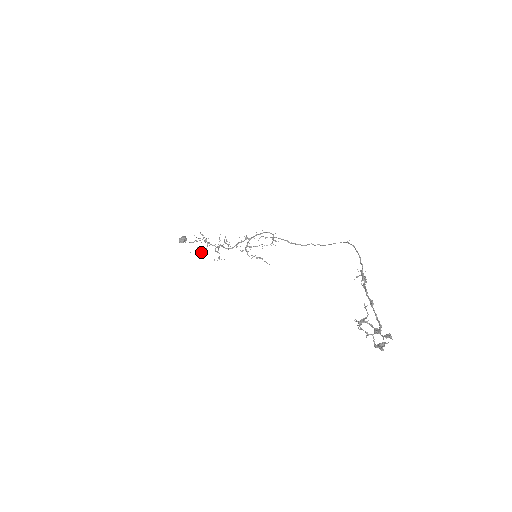
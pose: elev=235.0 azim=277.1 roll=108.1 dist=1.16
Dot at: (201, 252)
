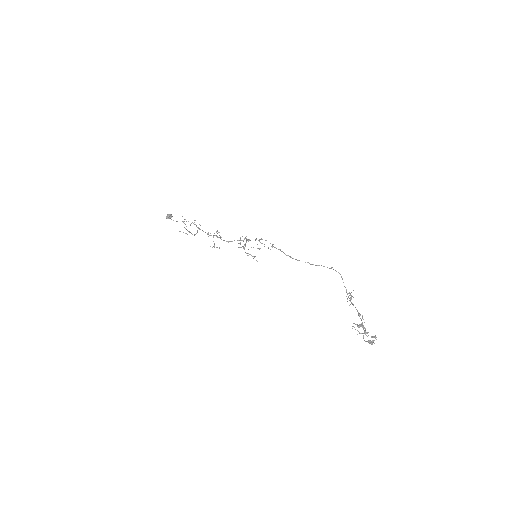
Dot at: occluded
